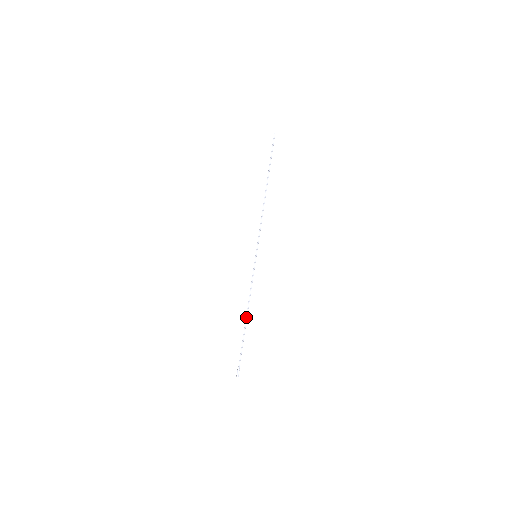
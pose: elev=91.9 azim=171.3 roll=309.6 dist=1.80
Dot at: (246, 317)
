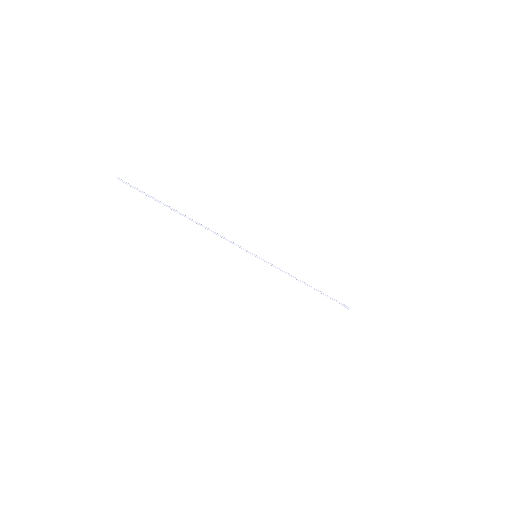
Dot at: (307, 285)
